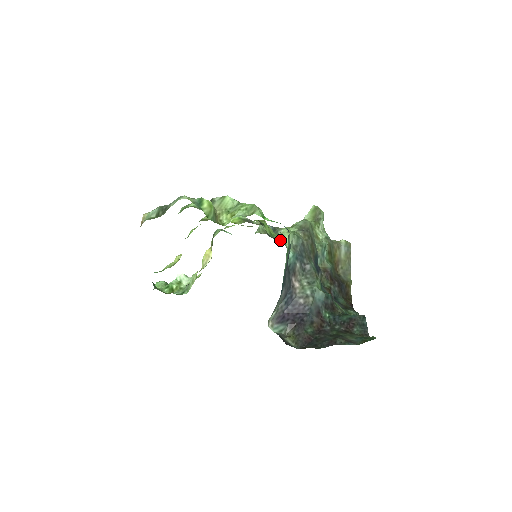
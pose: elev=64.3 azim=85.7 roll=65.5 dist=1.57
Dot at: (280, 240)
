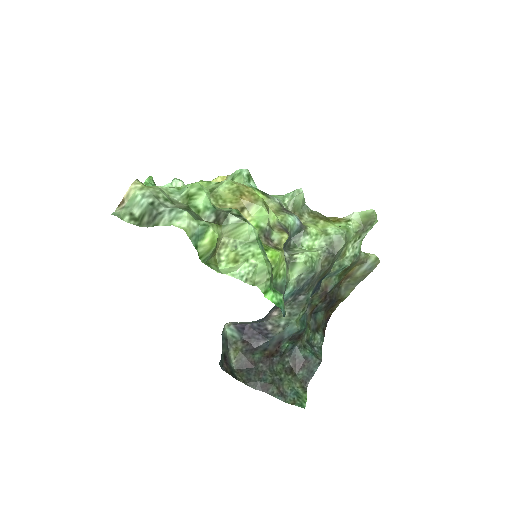
Dot at: (289, 267)
